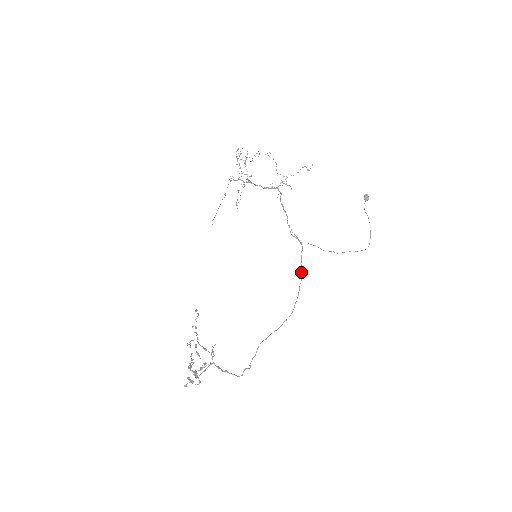
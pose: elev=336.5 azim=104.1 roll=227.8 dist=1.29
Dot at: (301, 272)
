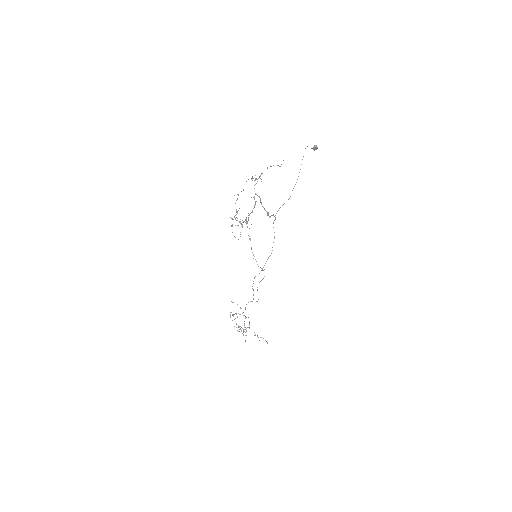
Dot at: occluded
